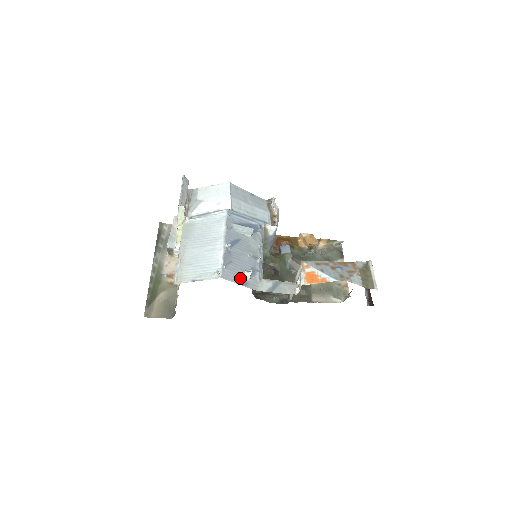
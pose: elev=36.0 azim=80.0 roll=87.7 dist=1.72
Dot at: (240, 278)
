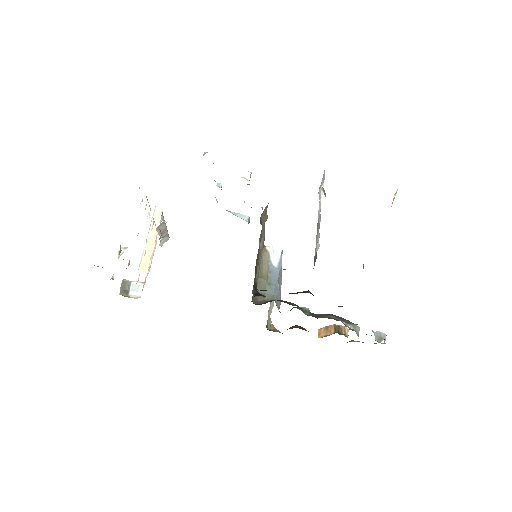
Dot at: occluded
